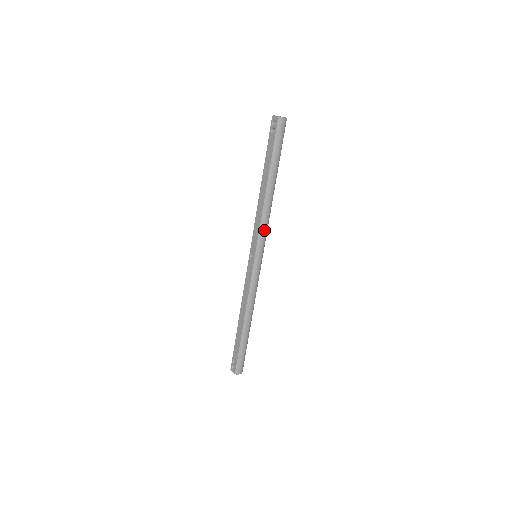
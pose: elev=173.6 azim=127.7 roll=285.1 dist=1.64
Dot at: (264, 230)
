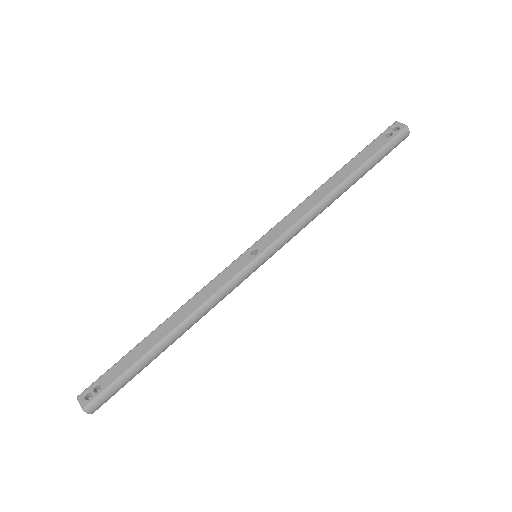
Dot at: (296, 231)
